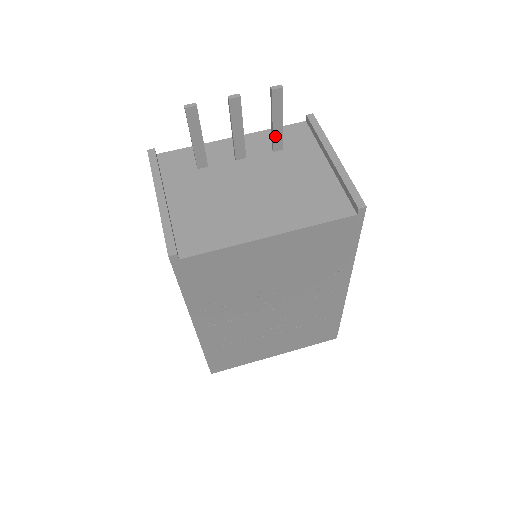
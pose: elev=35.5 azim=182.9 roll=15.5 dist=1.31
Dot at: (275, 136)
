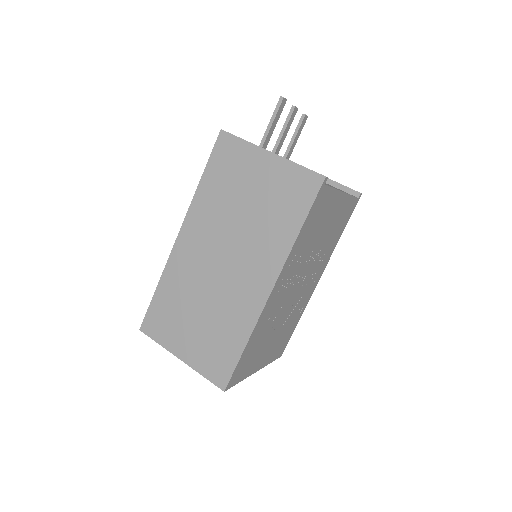
Dot at: (290, 151)
